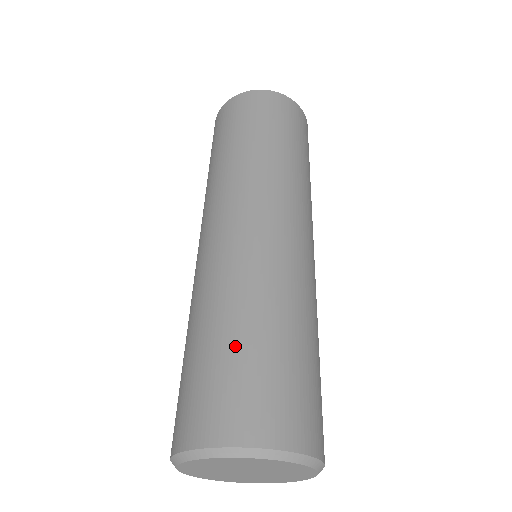
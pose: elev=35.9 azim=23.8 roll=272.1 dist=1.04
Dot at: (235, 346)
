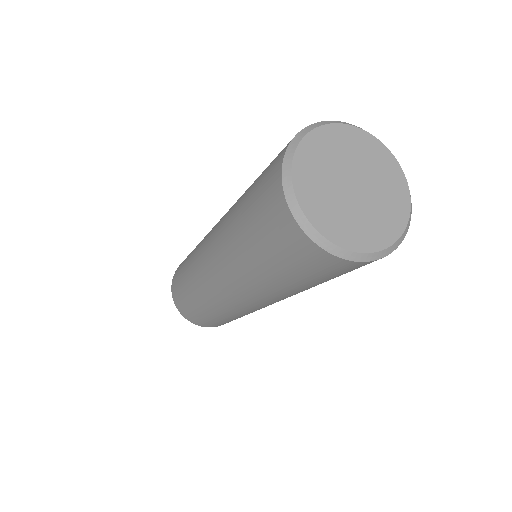
Dot at: occluded
